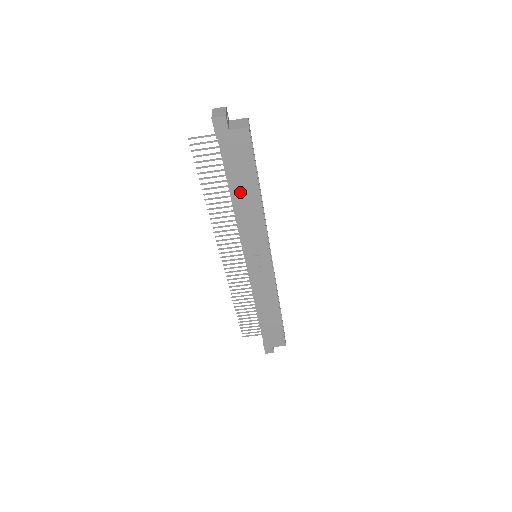
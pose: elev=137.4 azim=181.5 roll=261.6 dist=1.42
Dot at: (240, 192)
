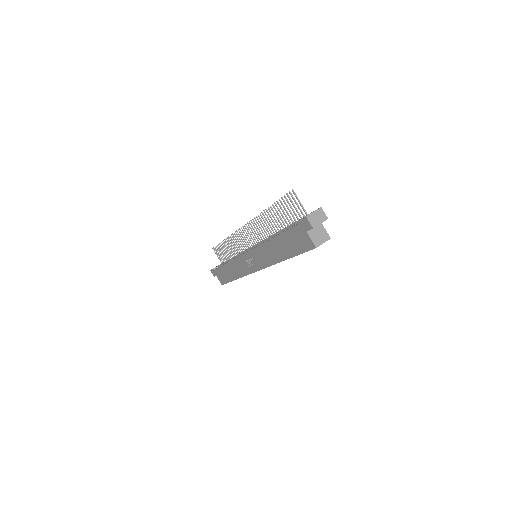
Dot at: (278, 244)
